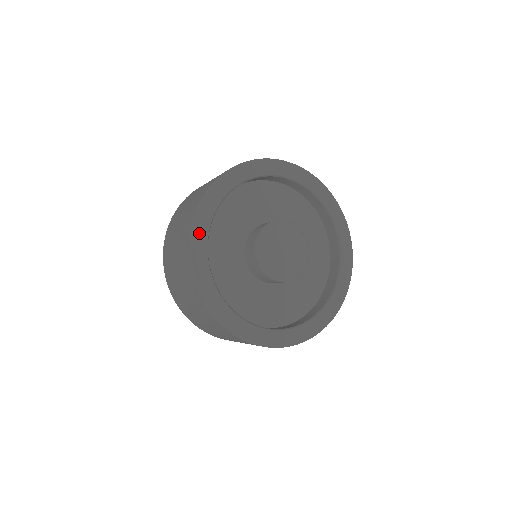
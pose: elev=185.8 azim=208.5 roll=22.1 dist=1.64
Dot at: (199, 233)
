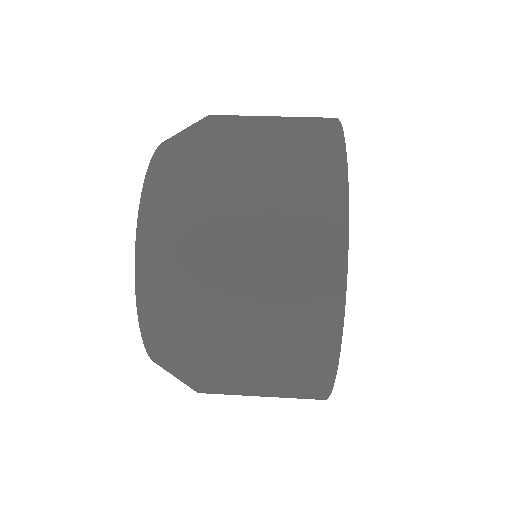
Dot at: occluded
